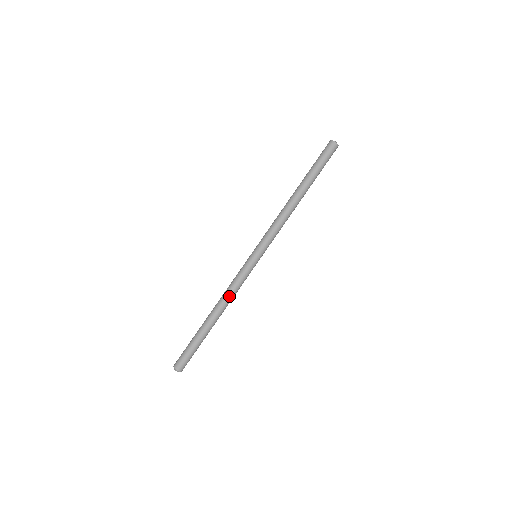
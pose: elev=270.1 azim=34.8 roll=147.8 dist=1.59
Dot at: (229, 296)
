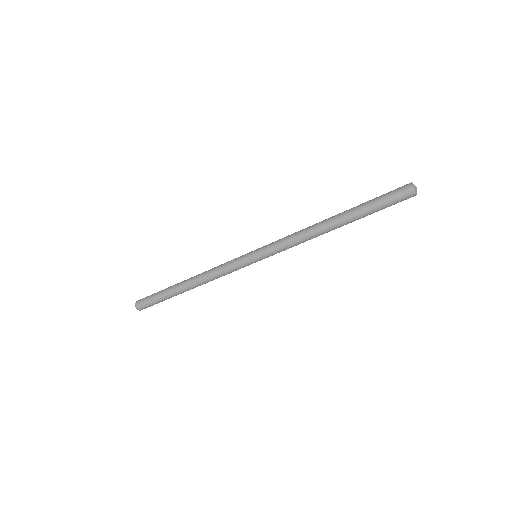
Dot at: occluded
